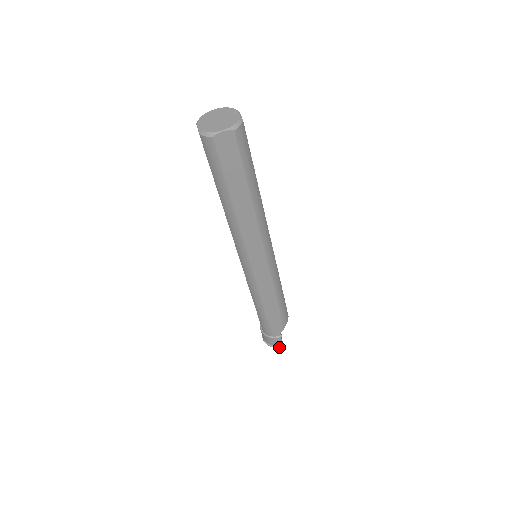
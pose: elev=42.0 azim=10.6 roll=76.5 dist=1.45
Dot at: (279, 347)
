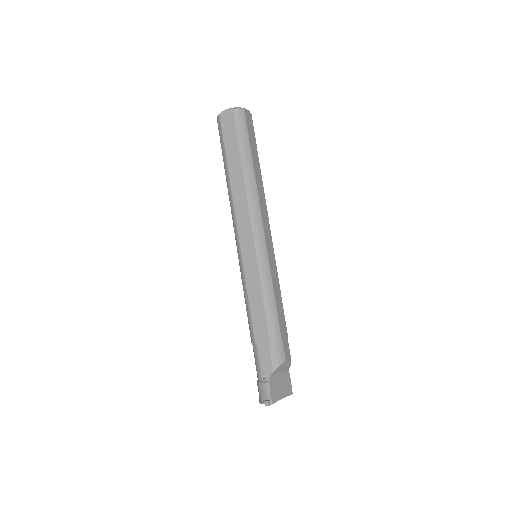
Dot at: (265, 400)
